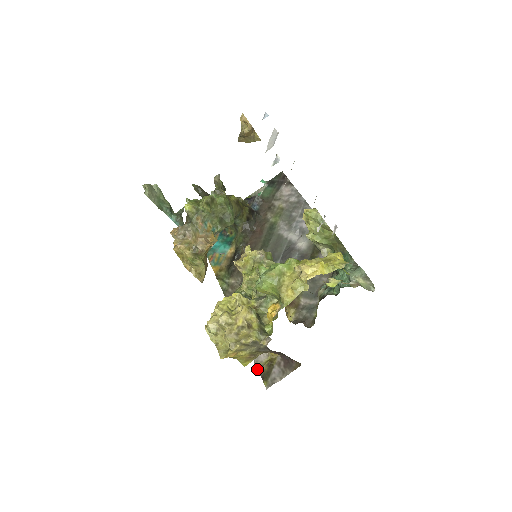
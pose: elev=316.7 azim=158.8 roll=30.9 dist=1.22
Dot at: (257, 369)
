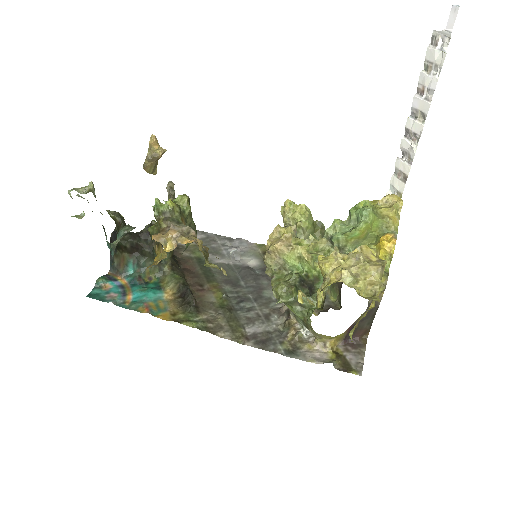
Dot at: (334, 365)
